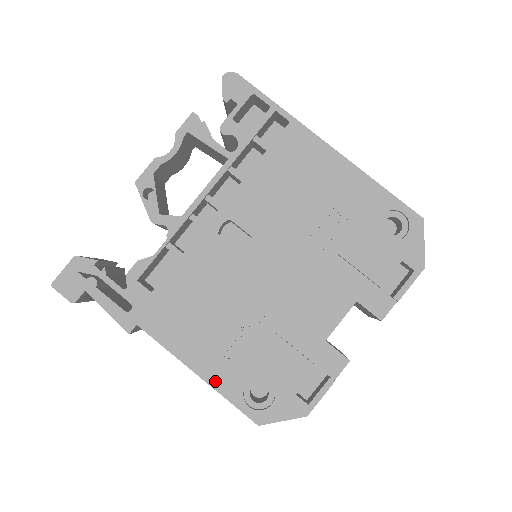
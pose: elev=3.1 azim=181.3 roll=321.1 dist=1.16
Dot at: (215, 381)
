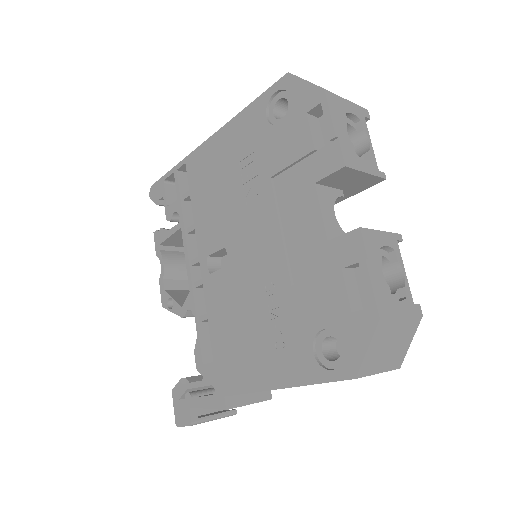
Dot at: (294, 379)
